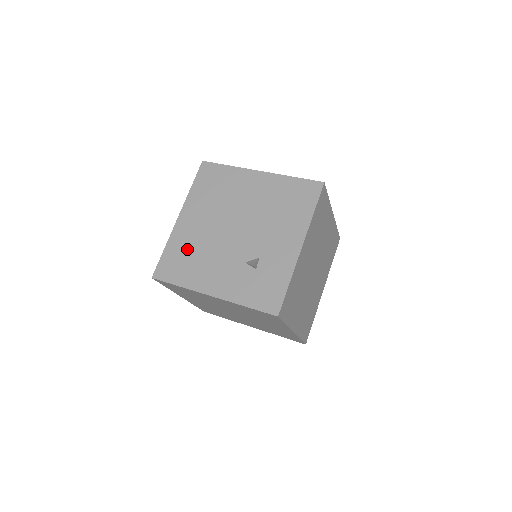
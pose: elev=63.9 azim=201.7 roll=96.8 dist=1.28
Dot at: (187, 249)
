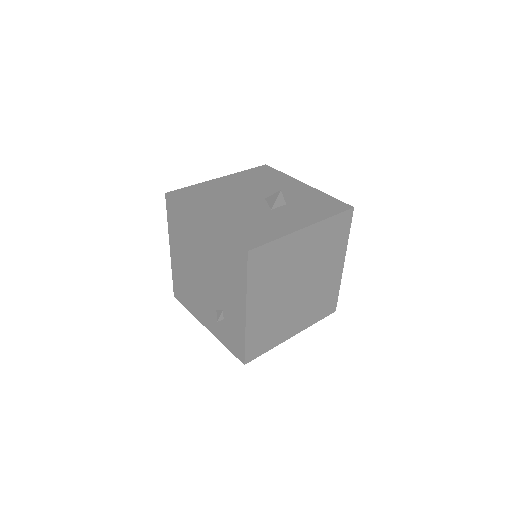
Dot at: (183, 282)
